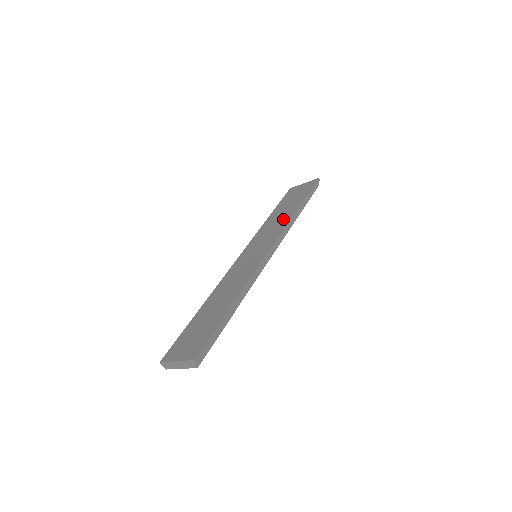
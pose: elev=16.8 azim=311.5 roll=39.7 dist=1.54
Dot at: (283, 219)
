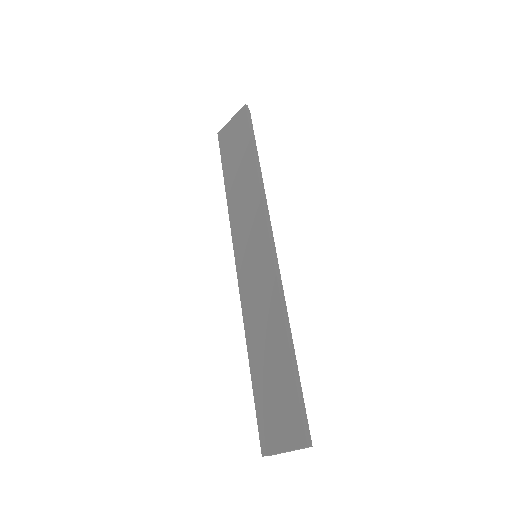
Dot at: (249, 189)
